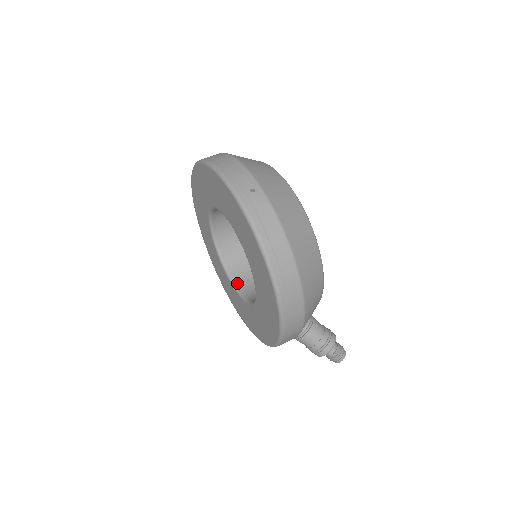
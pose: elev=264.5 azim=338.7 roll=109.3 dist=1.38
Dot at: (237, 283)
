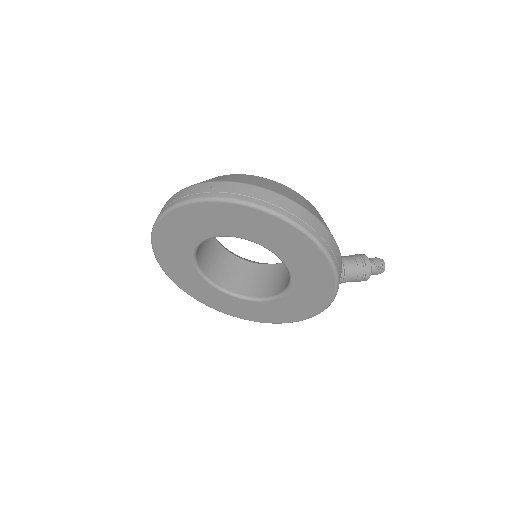
Dot at: (263, 296)
